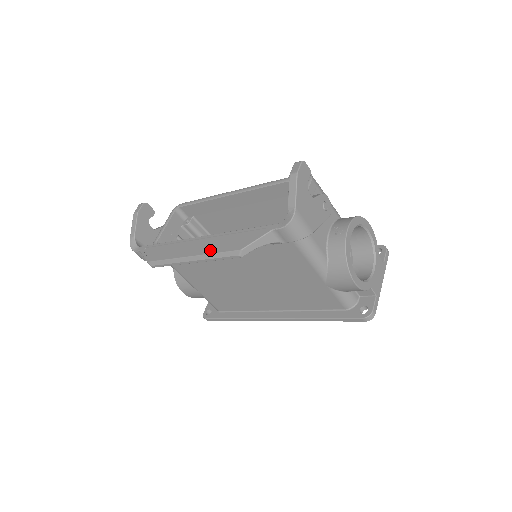
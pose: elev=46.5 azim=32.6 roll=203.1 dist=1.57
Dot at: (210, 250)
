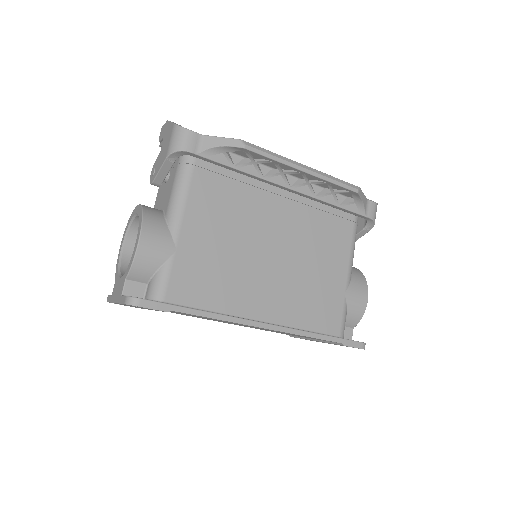
Dot at: occluded
